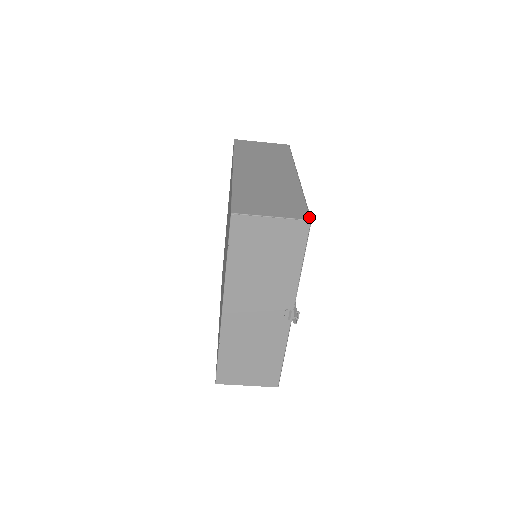
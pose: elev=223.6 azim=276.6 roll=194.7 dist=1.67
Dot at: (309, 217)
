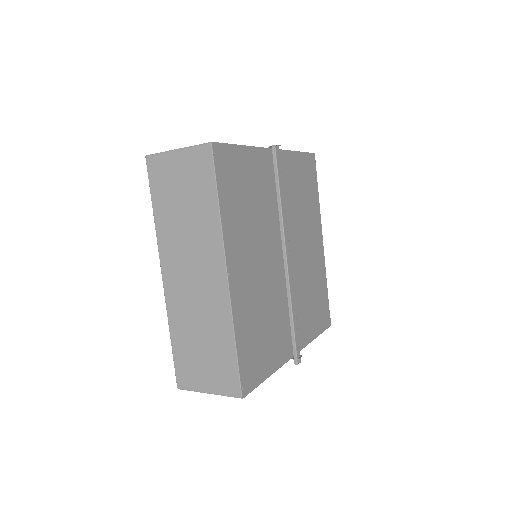
Dot at: (240, 393)
